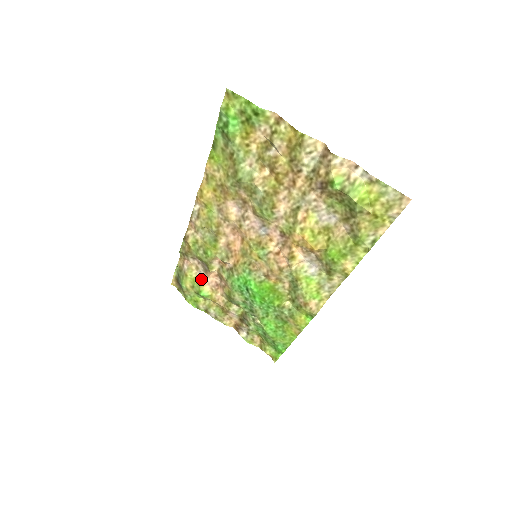
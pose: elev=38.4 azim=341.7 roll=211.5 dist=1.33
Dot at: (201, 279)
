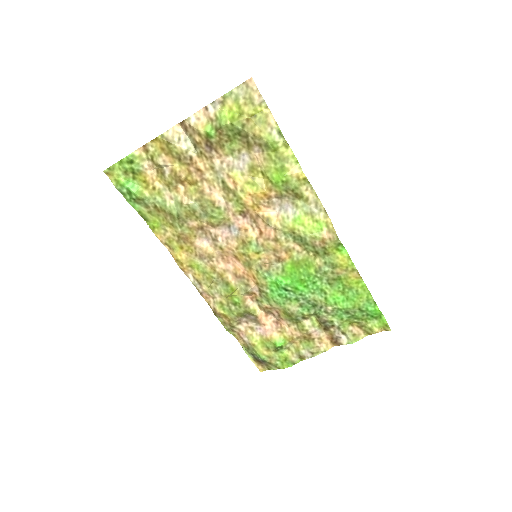
Dot at: (264, 334)
